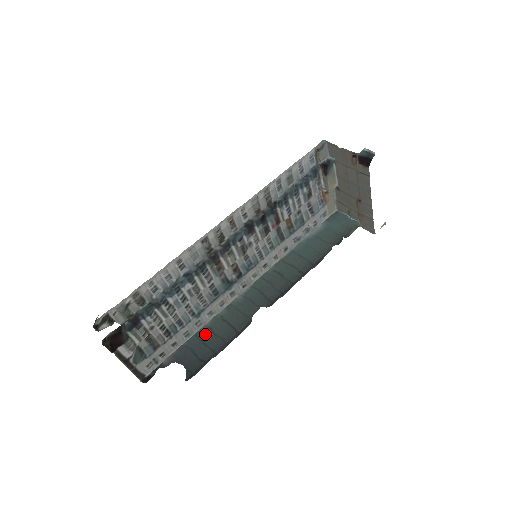
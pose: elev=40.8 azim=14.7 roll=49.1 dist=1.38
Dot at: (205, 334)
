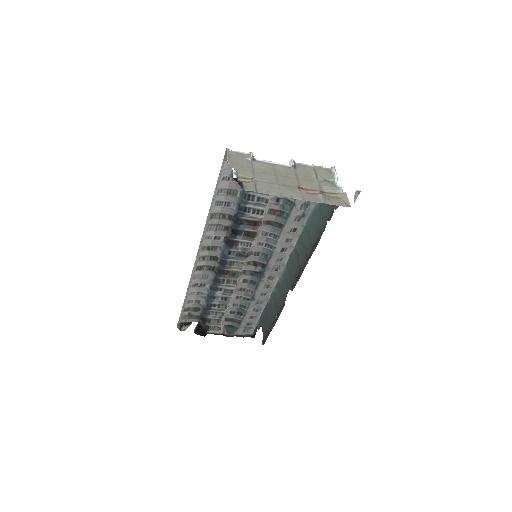
Dot at: (268, 309)
